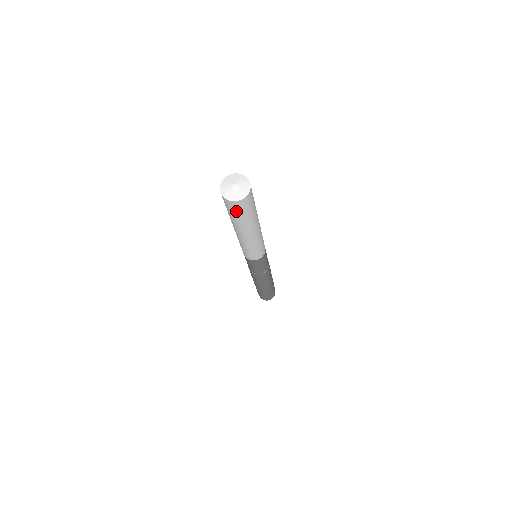
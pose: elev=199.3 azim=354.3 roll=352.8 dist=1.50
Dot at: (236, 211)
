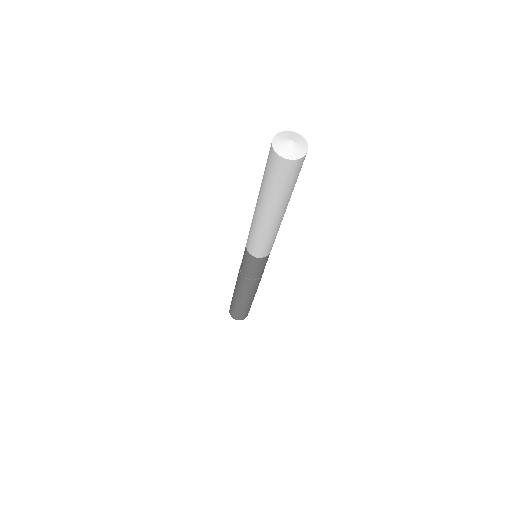
Dot at: (281, 176)
